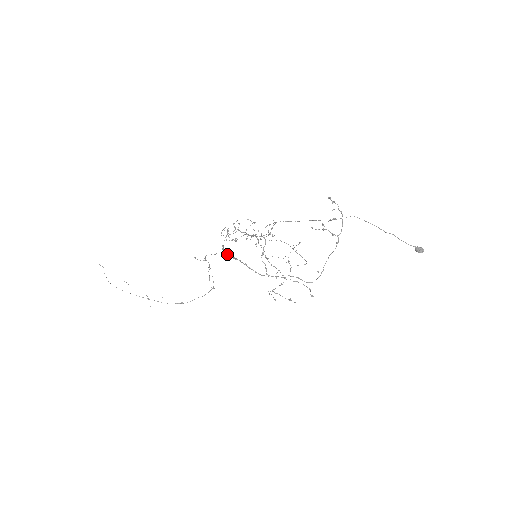
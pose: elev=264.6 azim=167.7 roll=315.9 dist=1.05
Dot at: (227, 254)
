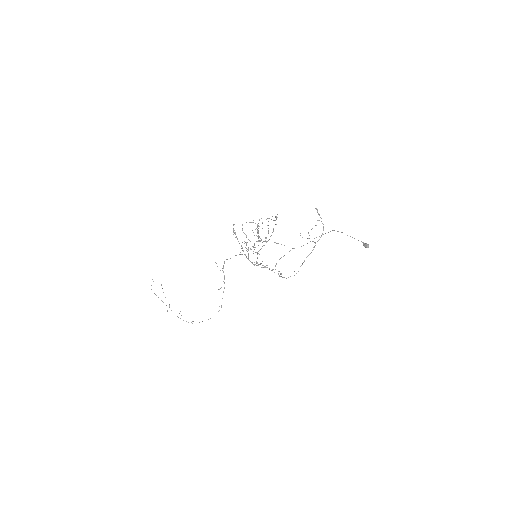
Dot at: (235, 237)
